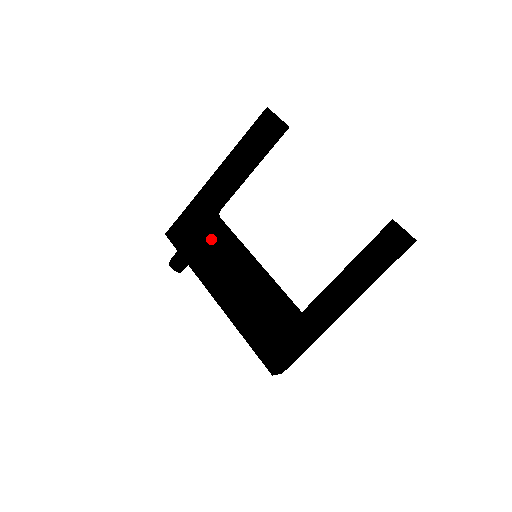
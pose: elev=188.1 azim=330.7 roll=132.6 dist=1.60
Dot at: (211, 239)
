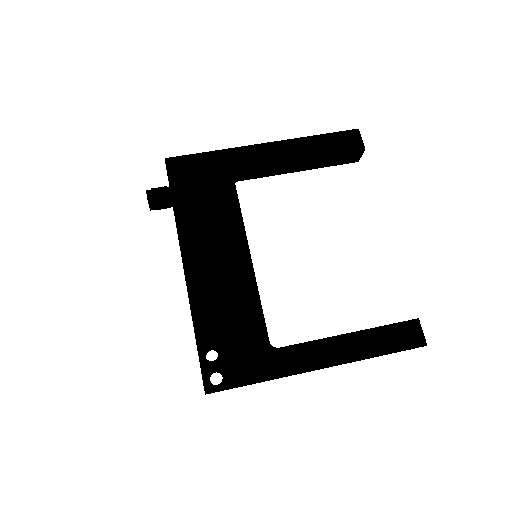
Dot at: (220, 204)
